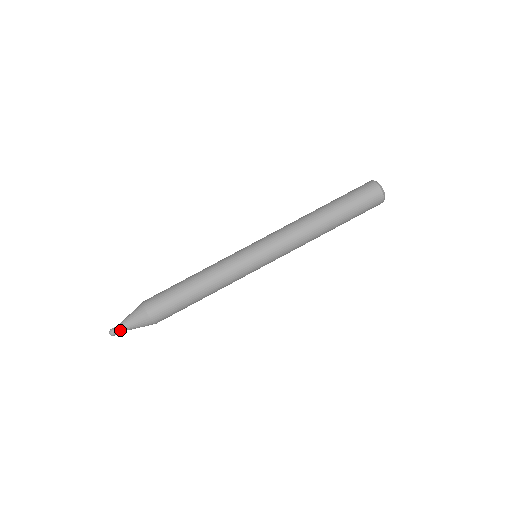
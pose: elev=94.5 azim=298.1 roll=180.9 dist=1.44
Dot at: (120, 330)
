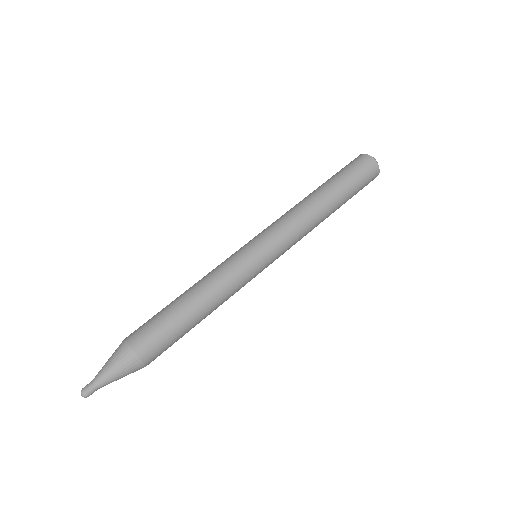
Dot at: (98, 387)
